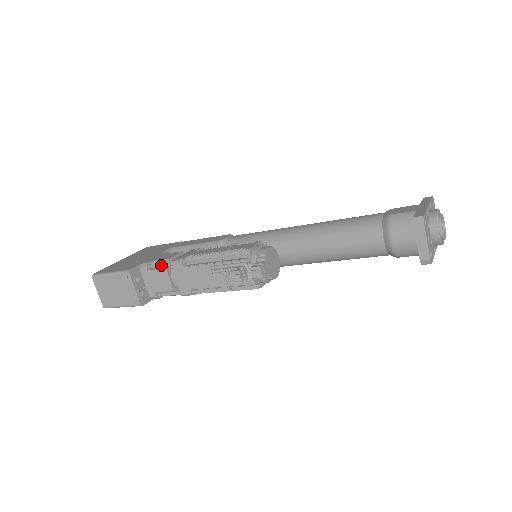
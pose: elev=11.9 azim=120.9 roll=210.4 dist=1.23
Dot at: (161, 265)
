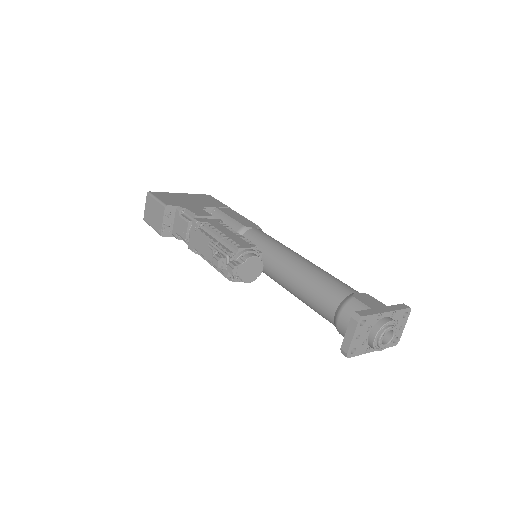
Dot at: (190, 216)
